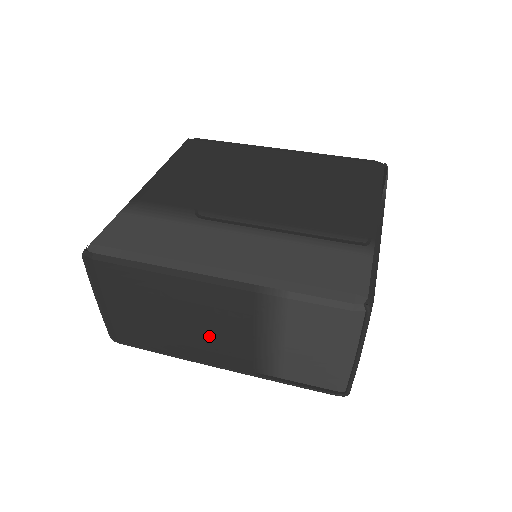
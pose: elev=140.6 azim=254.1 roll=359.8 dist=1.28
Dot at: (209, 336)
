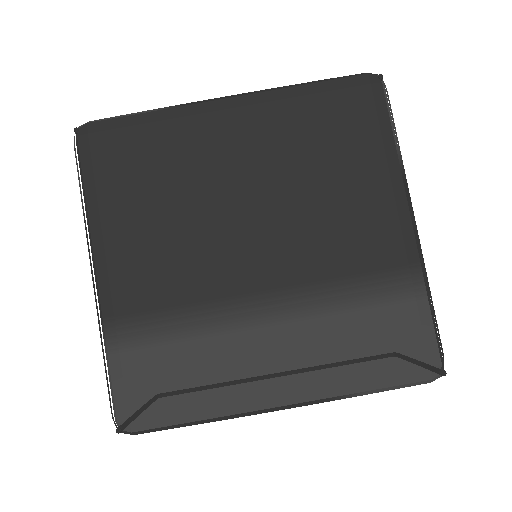
Dot at: occluded
